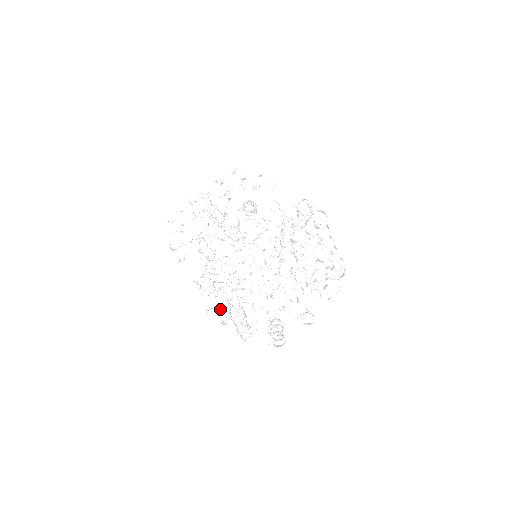
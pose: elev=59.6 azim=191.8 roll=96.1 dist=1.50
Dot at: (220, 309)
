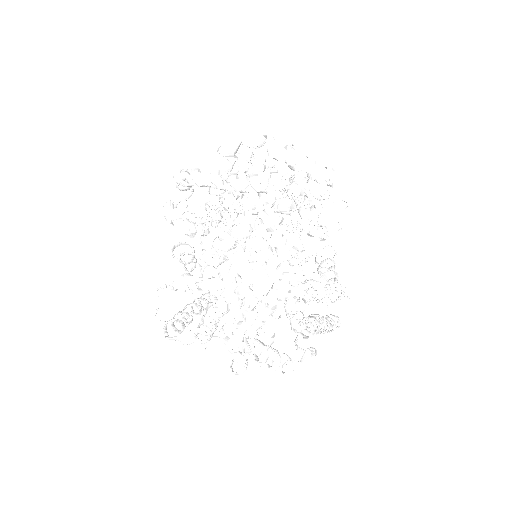
Dot at: (198, 268)
